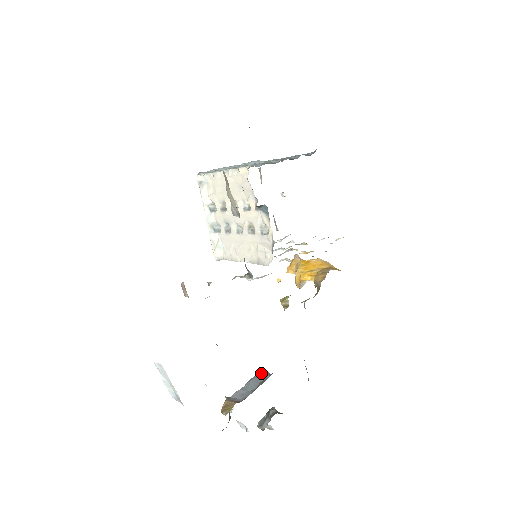
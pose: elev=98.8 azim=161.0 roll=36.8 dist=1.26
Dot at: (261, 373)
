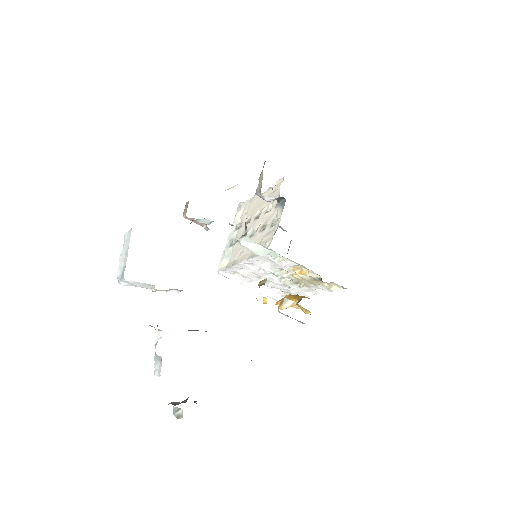
Dot at: occluded
